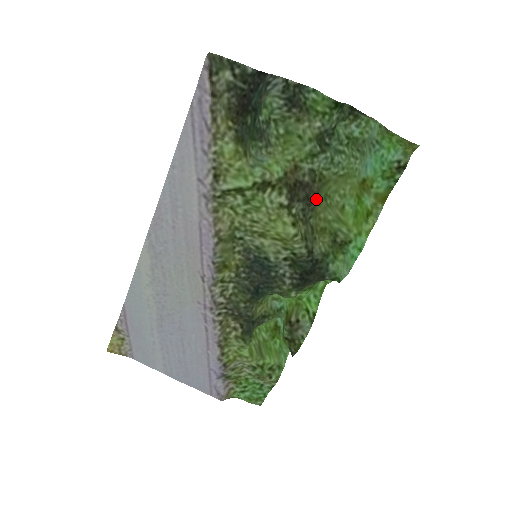
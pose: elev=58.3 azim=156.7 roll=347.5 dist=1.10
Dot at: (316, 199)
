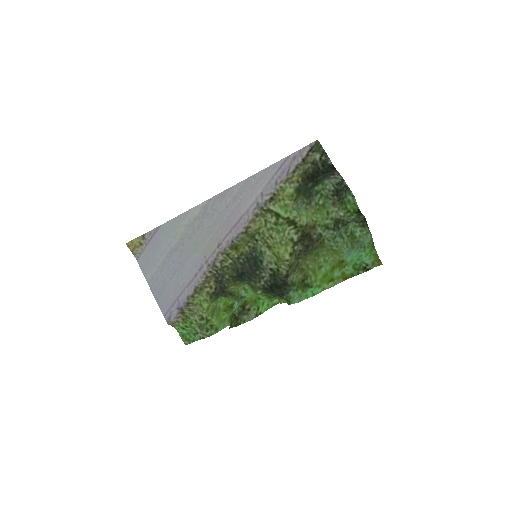
Dot at: (311, 251)
